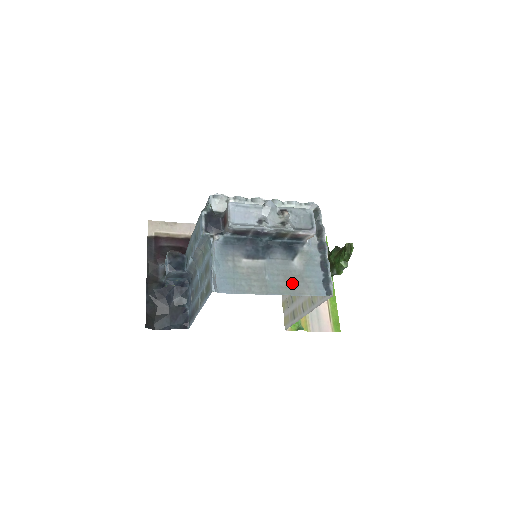
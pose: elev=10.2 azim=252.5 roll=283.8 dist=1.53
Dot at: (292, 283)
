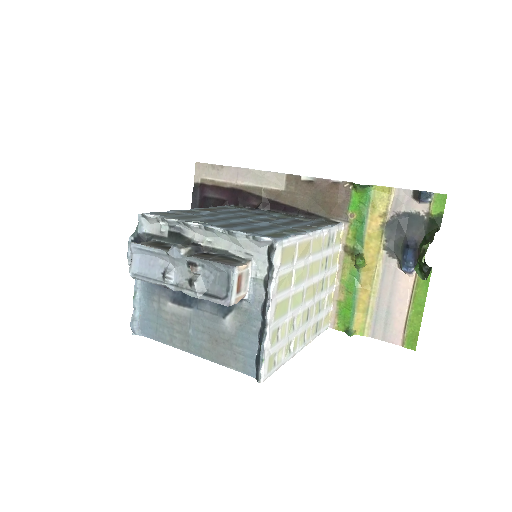
Dot at: (217, 347)
